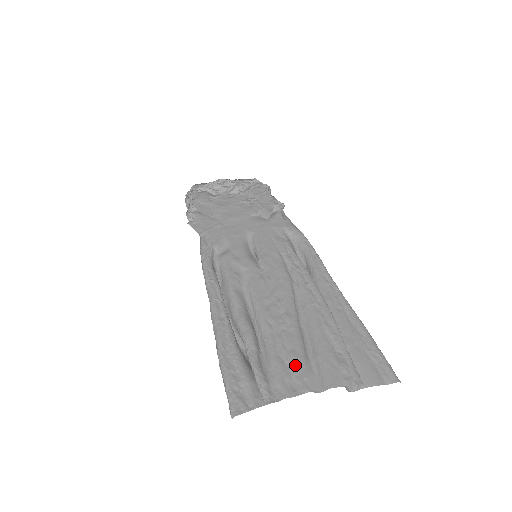
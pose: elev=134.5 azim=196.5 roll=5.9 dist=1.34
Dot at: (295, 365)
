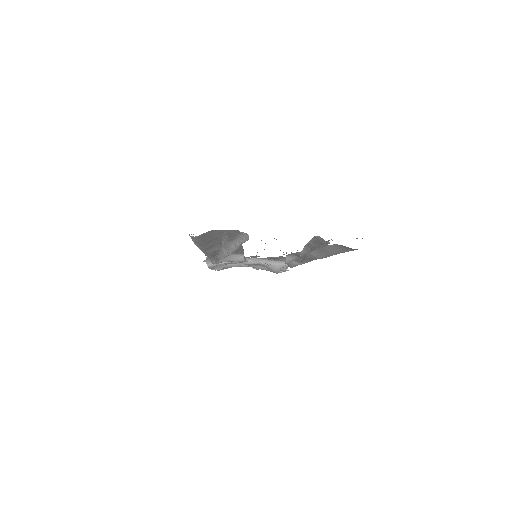
Dot at: occluded
